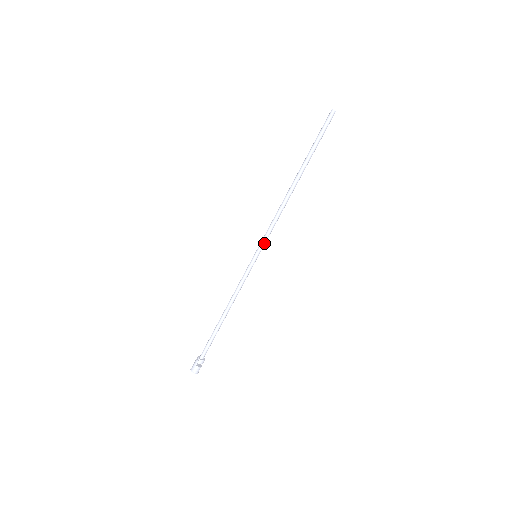
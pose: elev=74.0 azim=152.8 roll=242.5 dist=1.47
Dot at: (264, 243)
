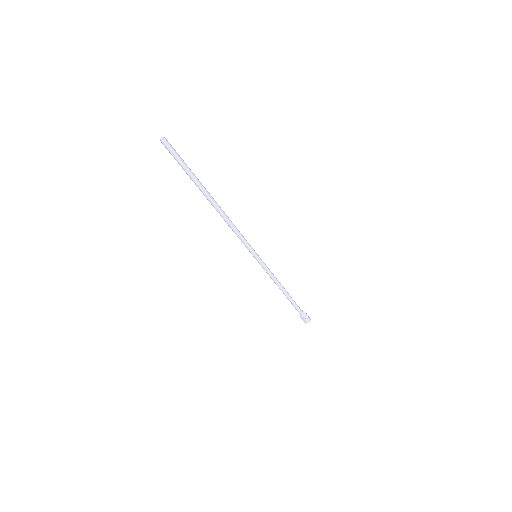
Dot at: (250, 247)
